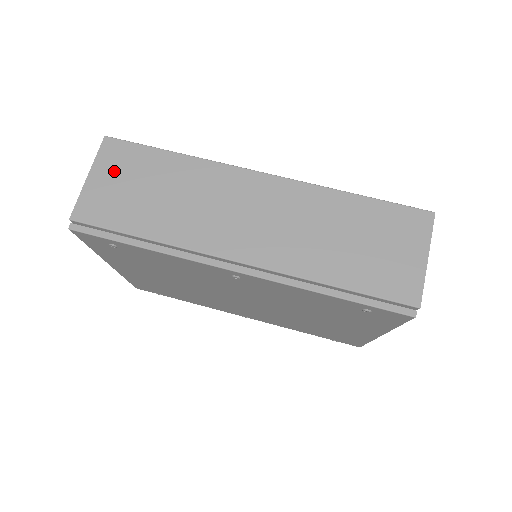
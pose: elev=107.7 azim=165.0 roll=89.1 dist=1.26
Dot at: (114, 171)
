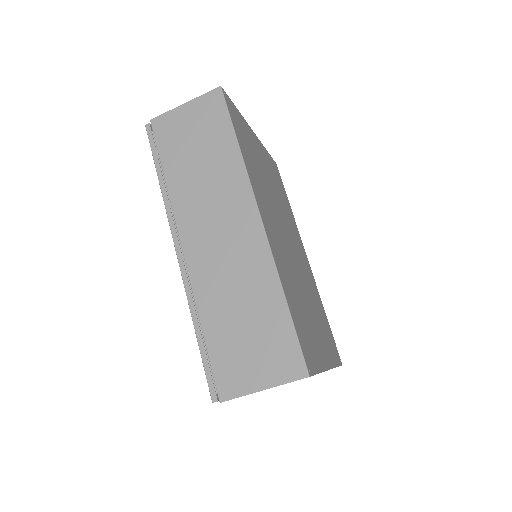
Dot at: (198, 116)
